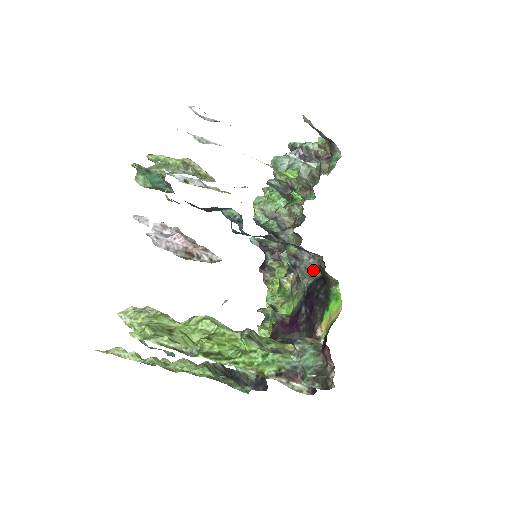
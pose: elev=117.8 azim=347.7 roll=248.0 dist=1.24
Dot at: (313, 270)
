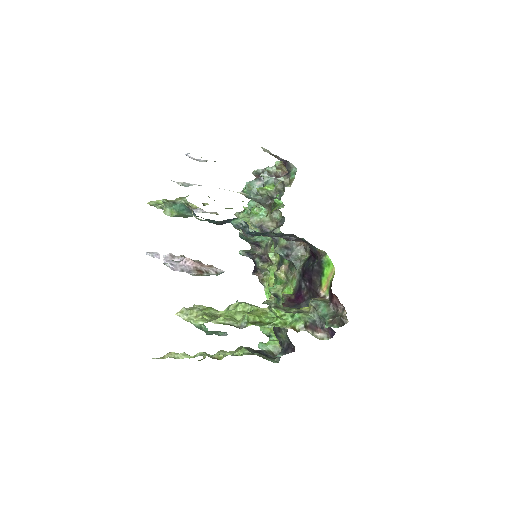
Dot at: (302, 254)
